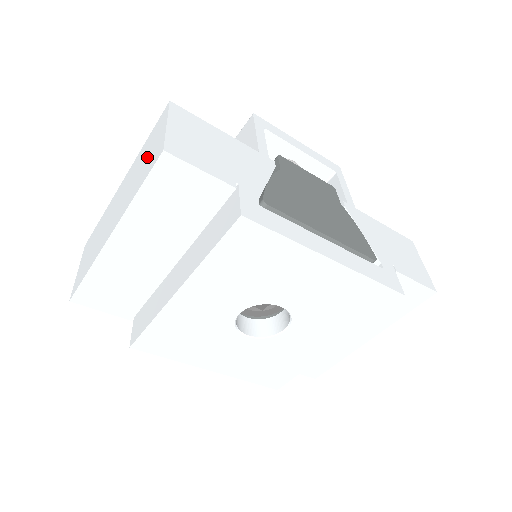
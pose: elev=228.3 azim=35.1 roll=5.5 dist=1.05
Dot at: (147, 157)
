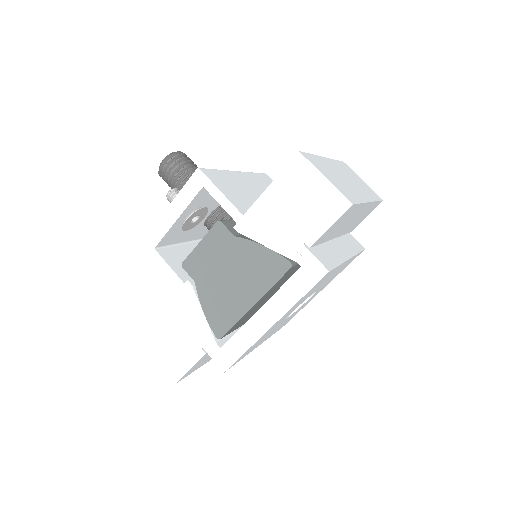
Dot at: occluded
